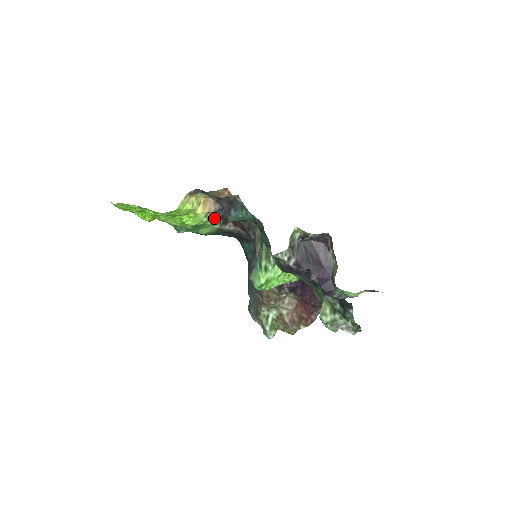
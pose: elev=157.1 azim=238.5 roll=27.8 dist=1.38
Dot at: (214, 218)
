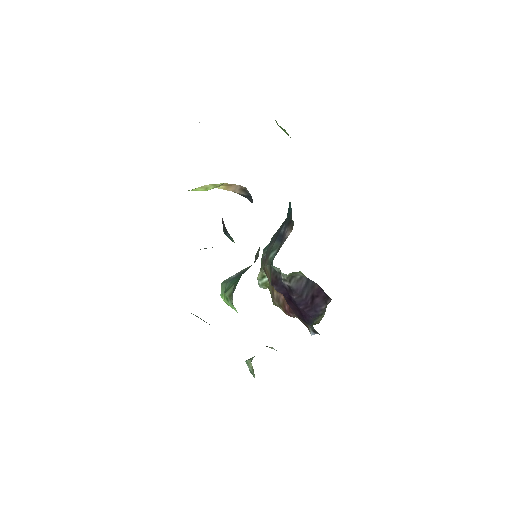
Dot at: occluded
